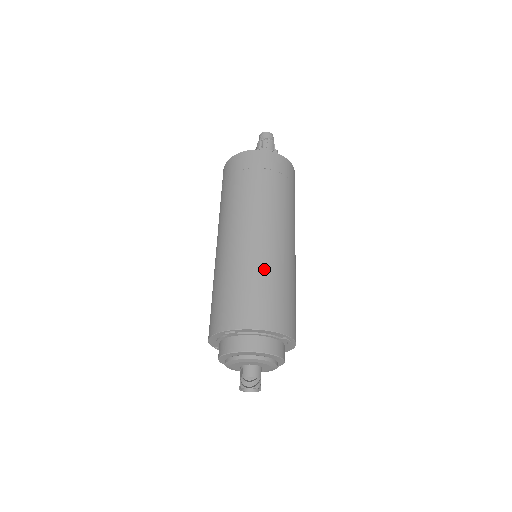
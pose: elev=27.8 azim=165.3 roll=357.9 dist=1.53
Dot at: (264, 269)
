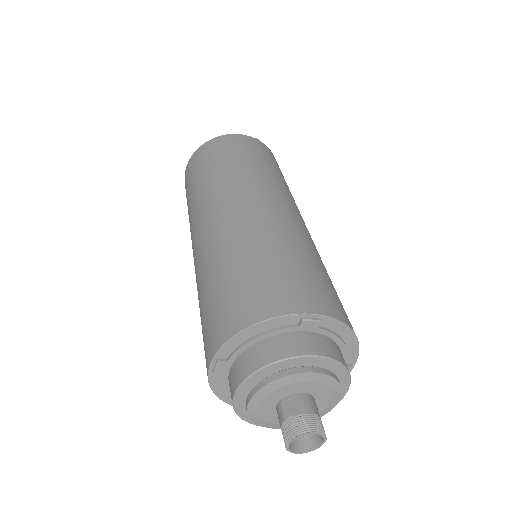
Dot at: (321, 260)
